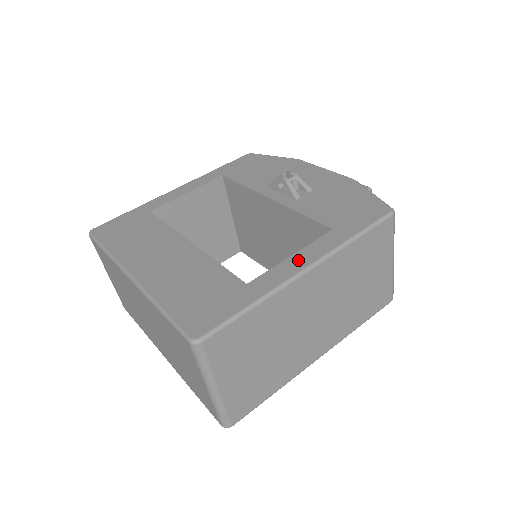
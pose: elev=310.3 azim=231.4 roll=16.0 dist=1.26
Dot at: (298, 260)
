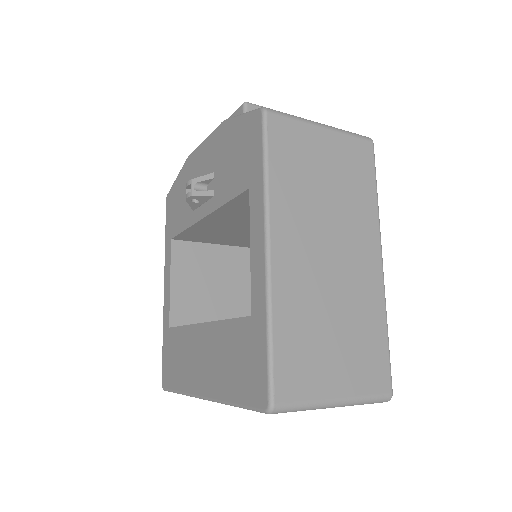
Dot at: (256, 250)
